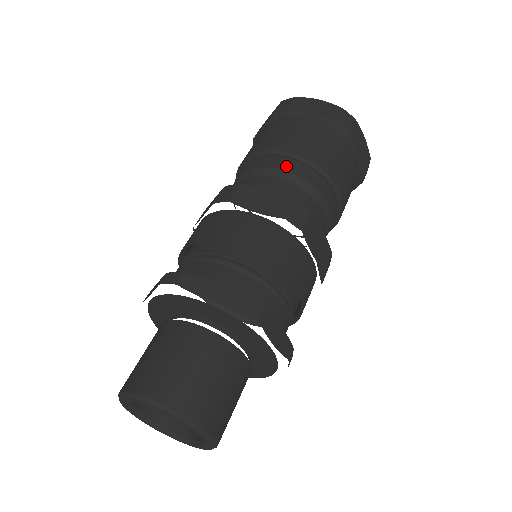
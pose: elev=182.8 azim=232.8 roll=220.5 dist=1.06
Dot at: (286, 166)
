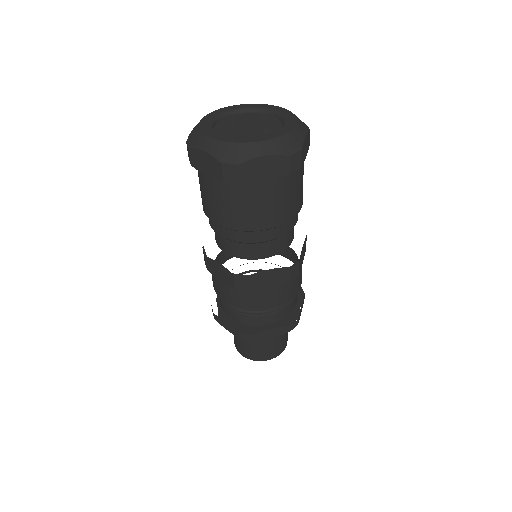
Dot at: (266, 237)
